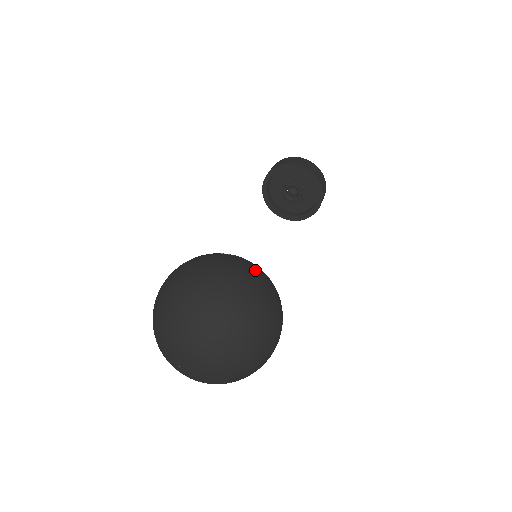
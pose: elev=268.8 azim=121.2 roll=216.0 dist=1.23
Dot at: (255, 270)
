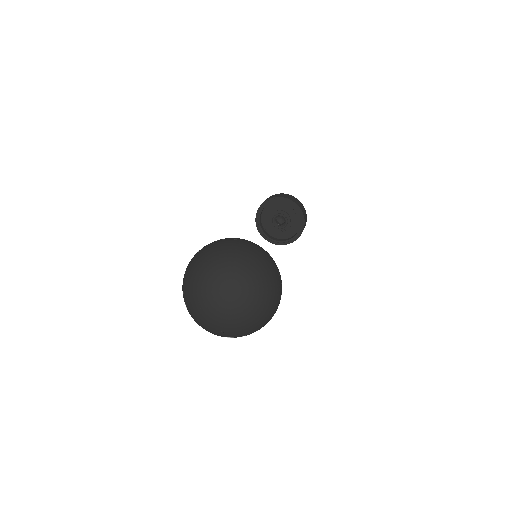
Dot at: occluded
